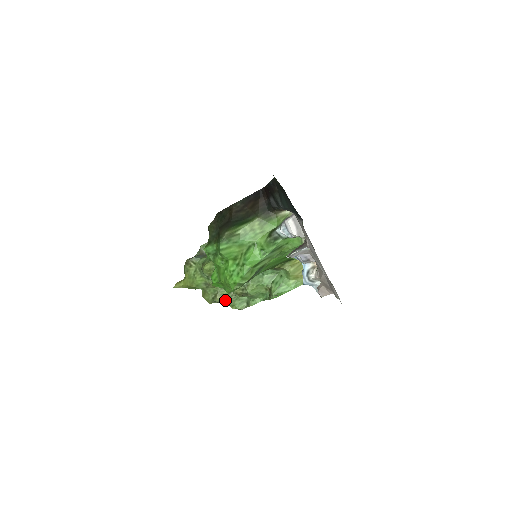
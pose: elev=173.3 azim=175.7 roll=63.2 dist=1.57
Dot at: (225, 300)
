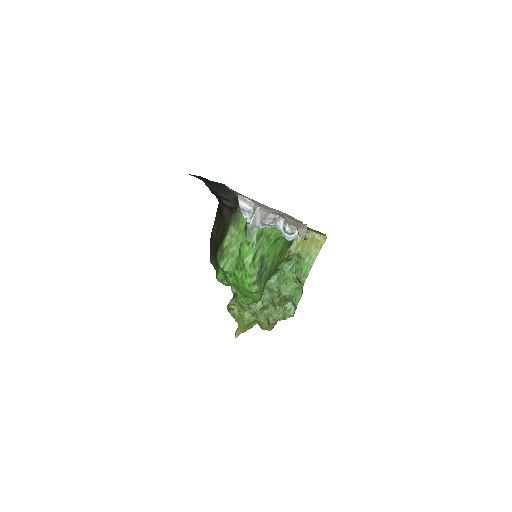
Dot at: (277, 317)
